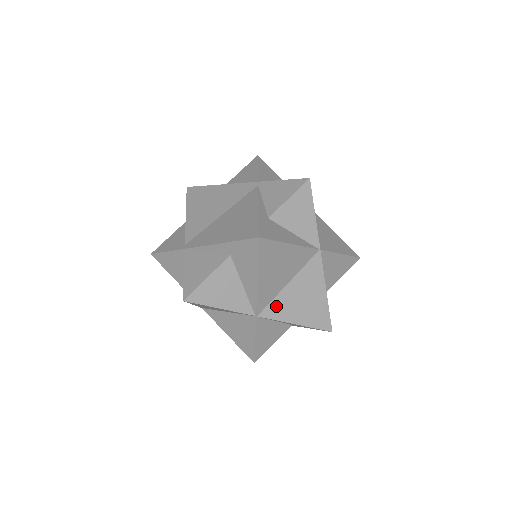
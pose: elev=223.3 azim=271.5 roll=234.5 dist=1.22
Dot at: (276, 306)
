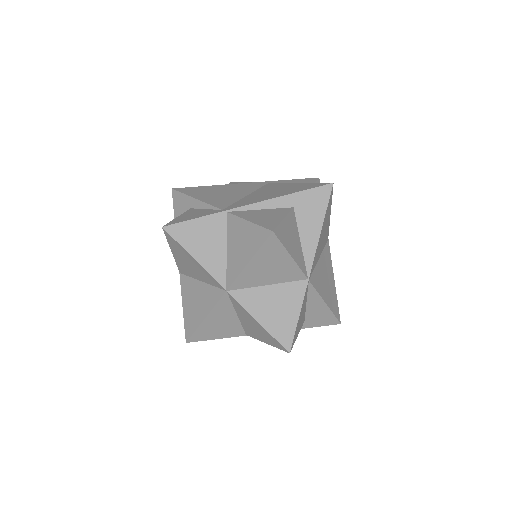
Dot at: (316, 277)
